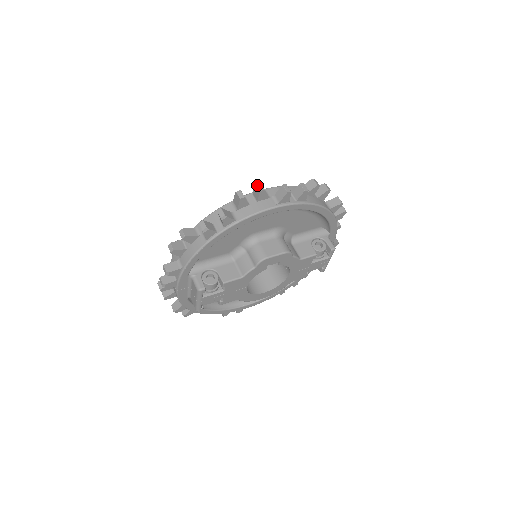
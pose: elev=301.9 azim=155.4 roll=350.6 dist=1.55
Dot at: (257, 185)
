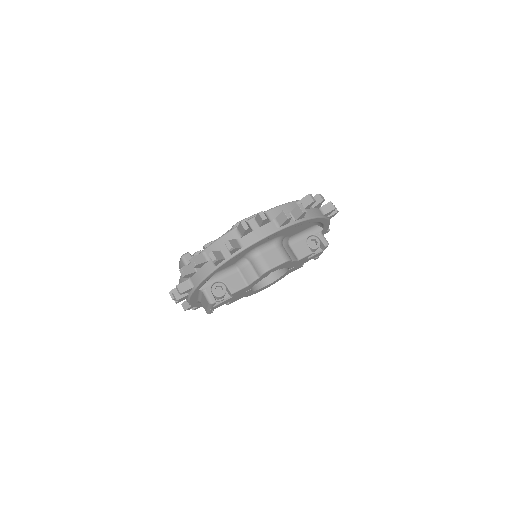
Dot at: (259, 214)
